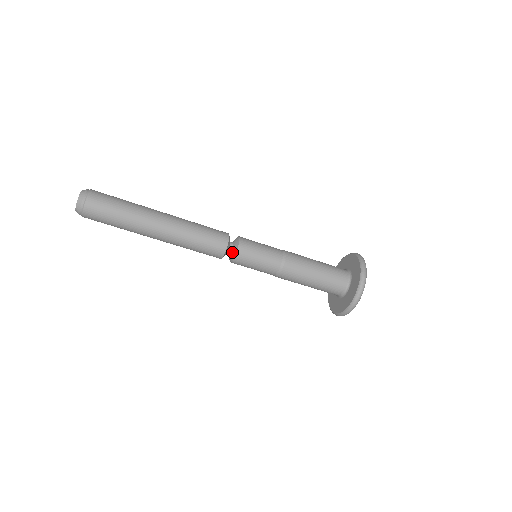
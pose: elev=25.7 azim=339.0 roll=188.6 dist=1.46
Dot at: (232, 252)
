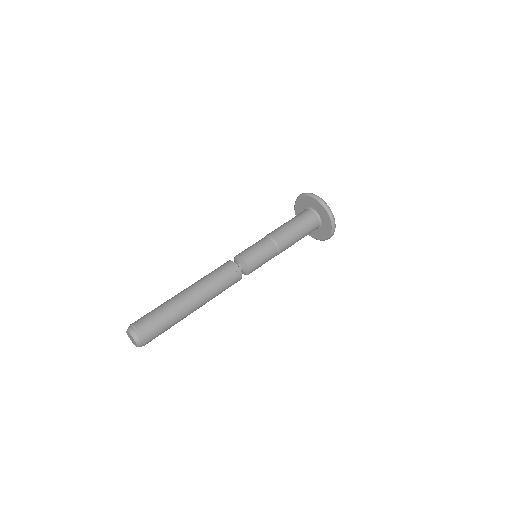
Dot at: (244, 268)
